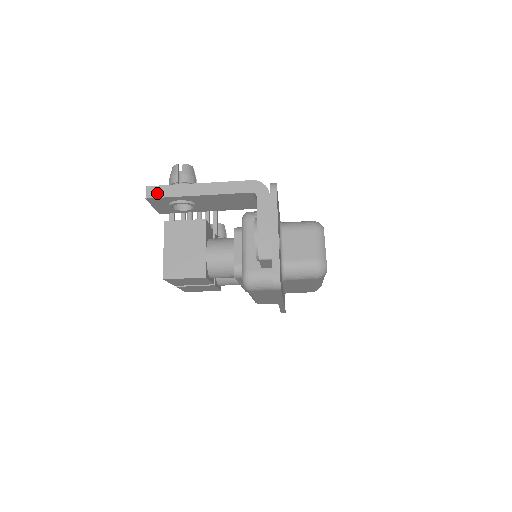
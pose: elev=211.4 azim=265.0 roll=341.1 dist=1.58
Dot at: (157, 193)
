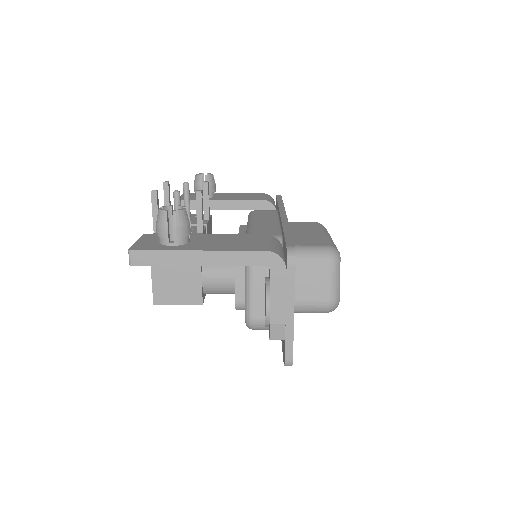
Dot at: (144, 260)
